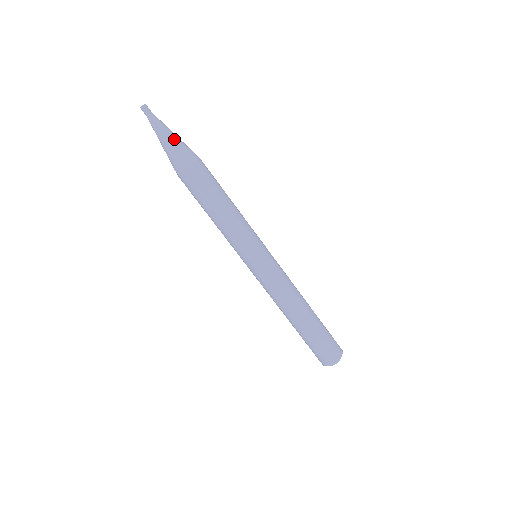
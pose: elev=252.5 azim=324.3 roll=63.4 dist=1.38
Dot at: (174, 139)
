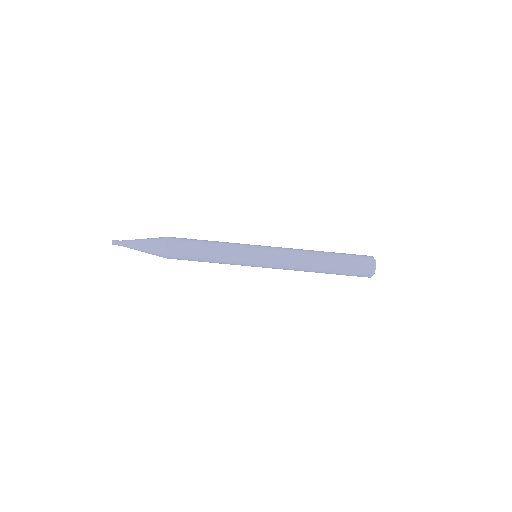
Dot at: (143, 245)
